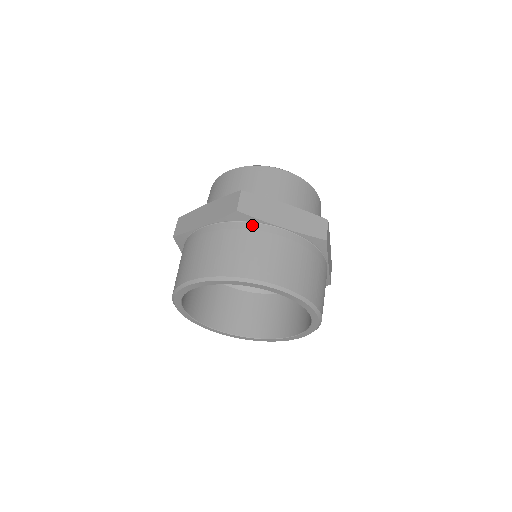
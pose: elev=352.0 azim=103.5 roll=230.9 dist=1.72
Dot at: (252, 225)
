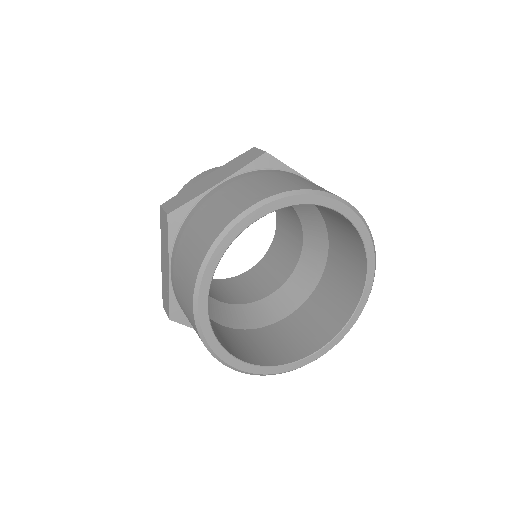
Dot at: (282, 171)
